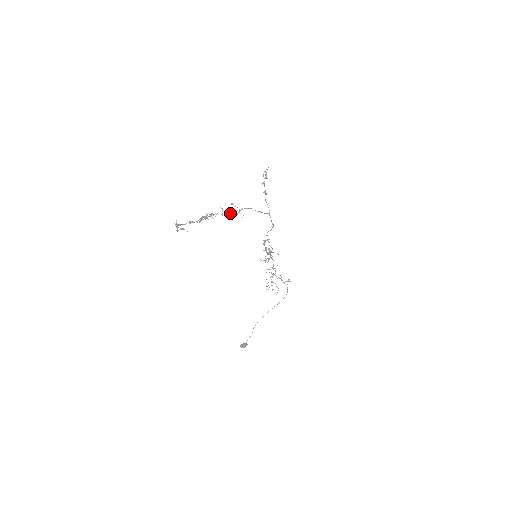
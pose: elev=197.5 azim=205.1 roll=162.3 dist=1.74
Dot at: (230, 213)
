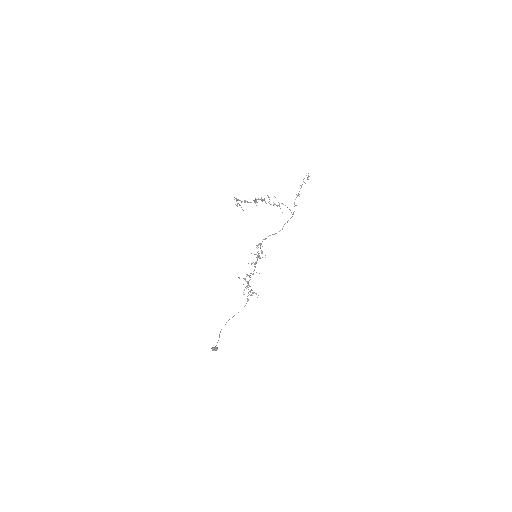
Dot at: (275, 204)
